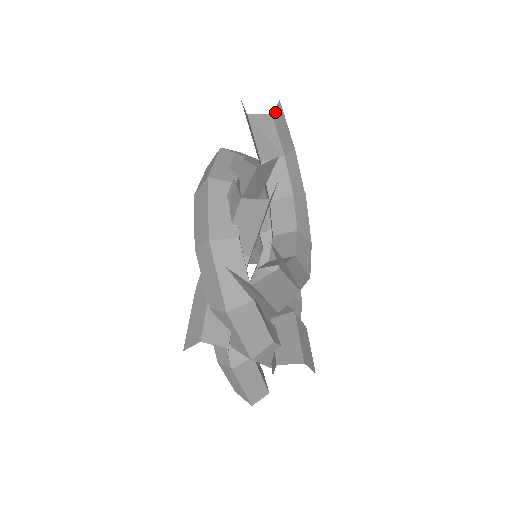
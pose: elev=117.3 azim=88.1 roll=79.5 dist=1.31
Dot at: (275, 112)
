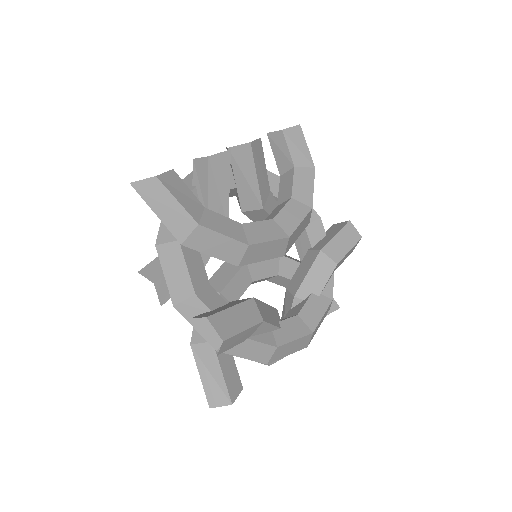
Dot at: (289, 130)
